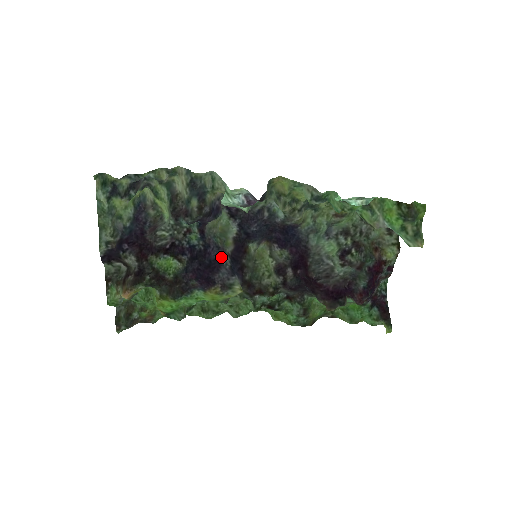
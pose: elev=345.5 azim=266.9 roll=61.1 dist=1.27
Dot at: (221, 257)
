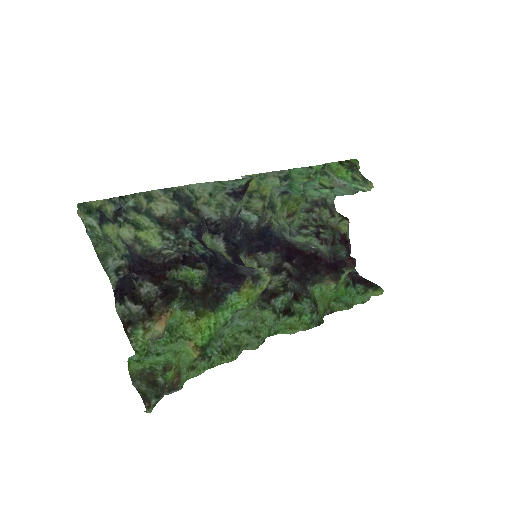
Dot at: (230, 262)
